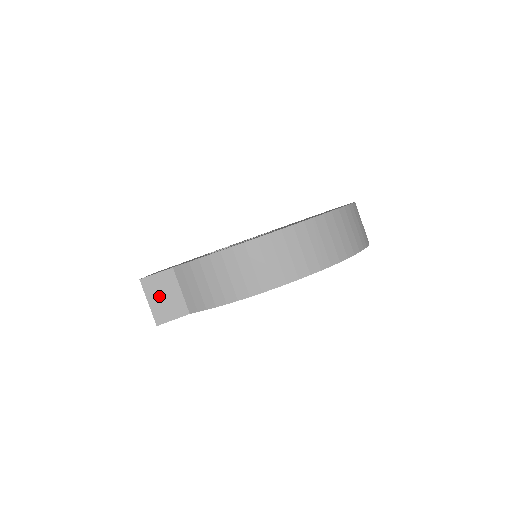
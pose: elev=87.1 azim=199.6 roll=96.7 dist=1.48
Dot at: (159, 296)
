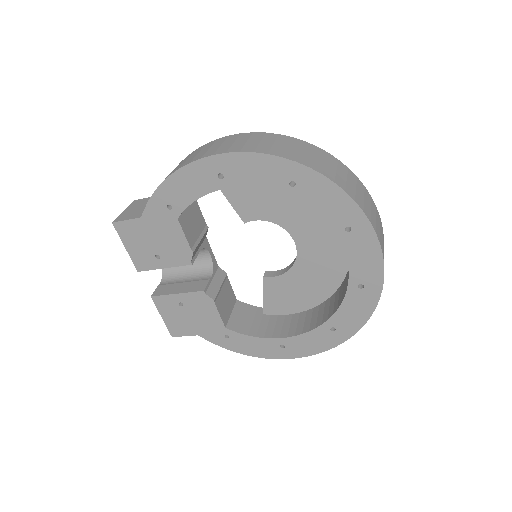
Dot at: (134, 208)
